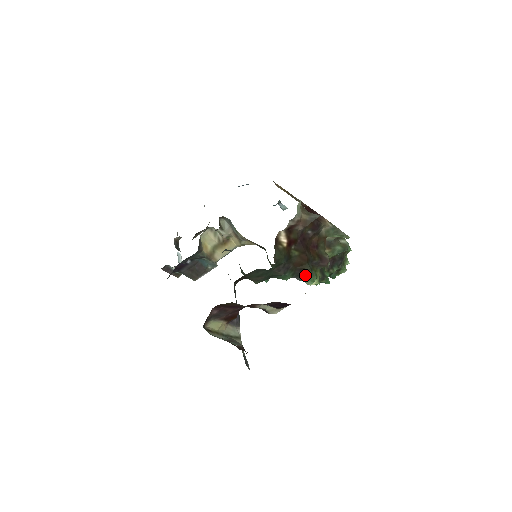
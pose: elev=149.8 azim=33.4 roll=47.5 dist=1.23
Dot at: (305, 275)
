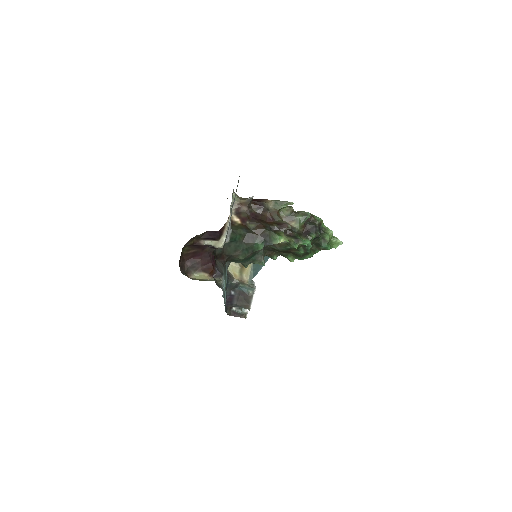
Dot at: (270, 238)
